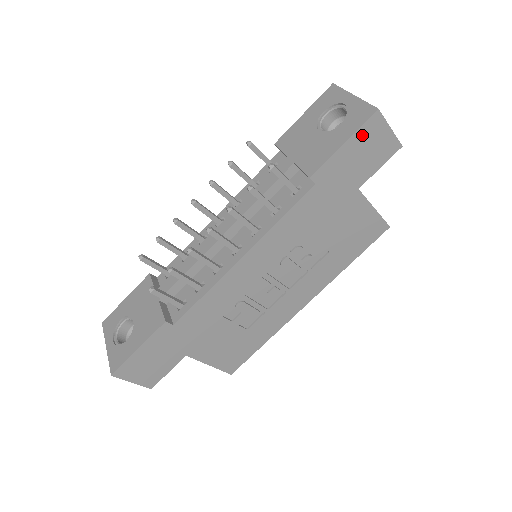
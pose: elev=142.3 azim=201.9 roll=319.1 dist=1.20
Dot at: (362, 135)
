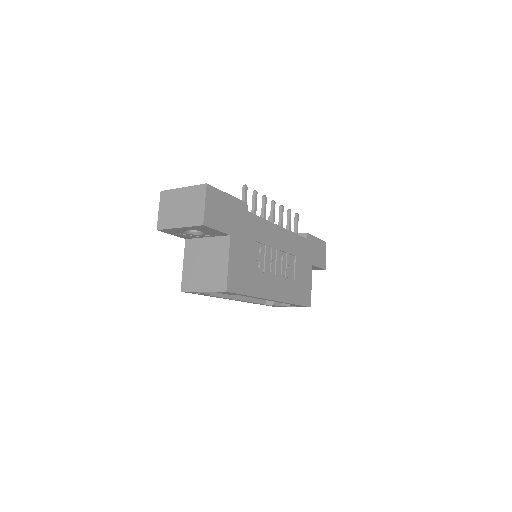
Dot at: (321, 244)
